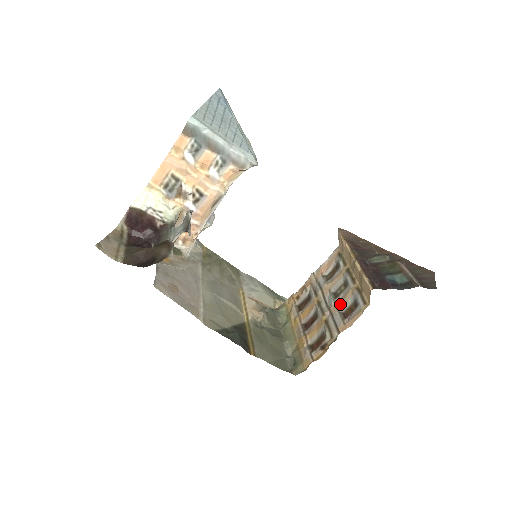
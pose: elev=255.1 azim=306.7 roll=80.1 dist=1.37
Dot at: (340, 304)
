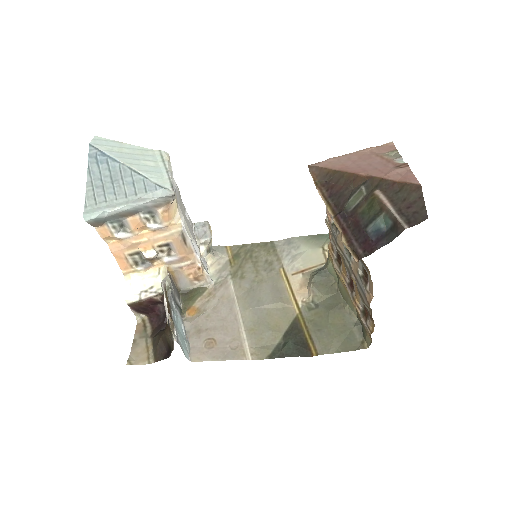
Dot at: (356, 264)
